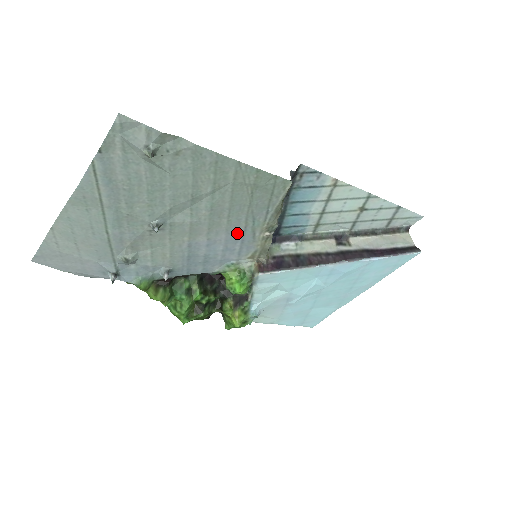
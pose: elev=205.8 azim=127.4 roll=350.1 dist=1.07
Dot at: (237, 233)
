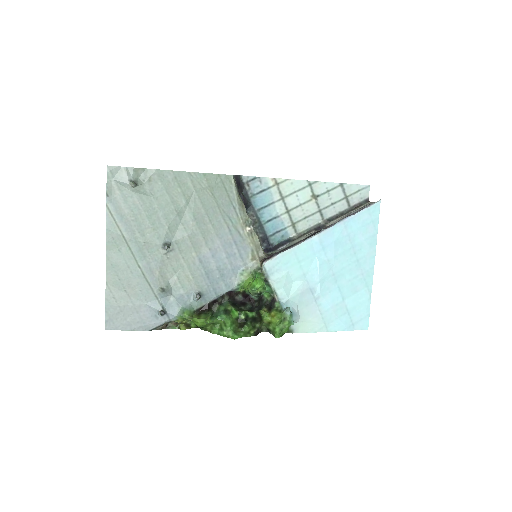
Dot at: (226, 236)
